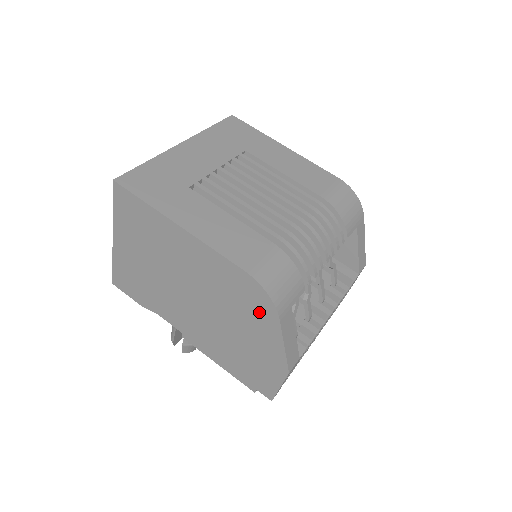
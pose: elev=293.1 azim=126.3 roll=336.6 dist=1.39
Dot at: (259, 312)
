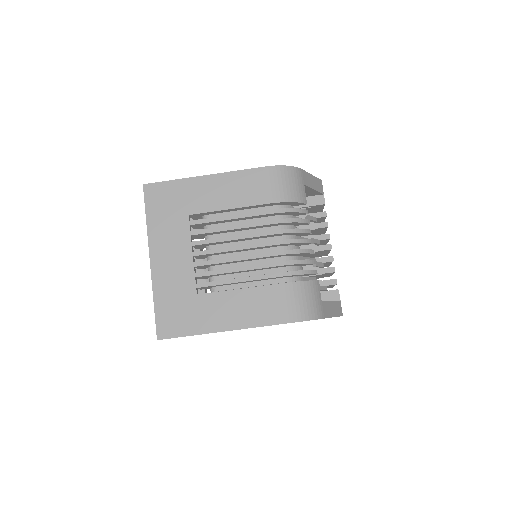
Dot at: occluded
